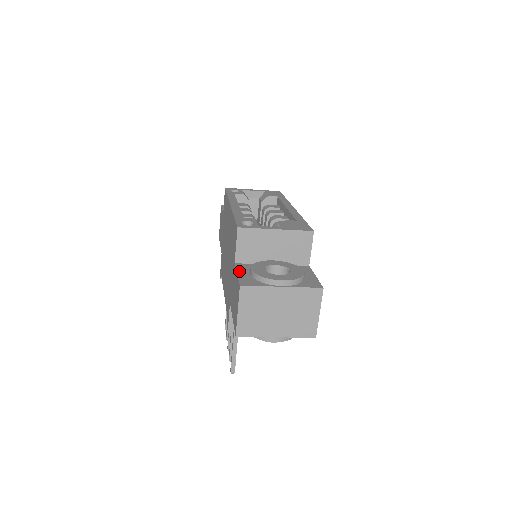
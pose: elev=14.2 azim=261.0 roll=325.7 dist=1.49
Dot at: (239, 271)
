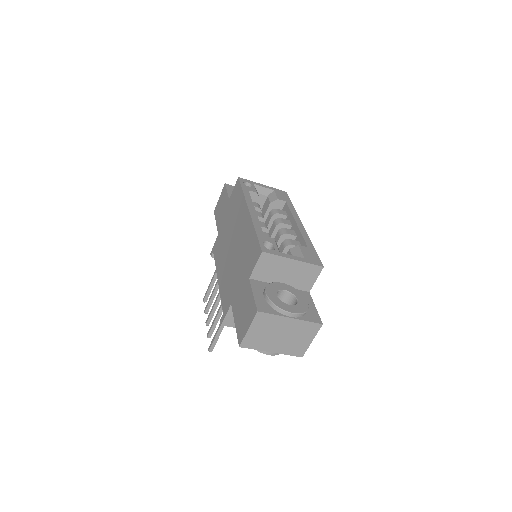
Dot at: (254, 291)
